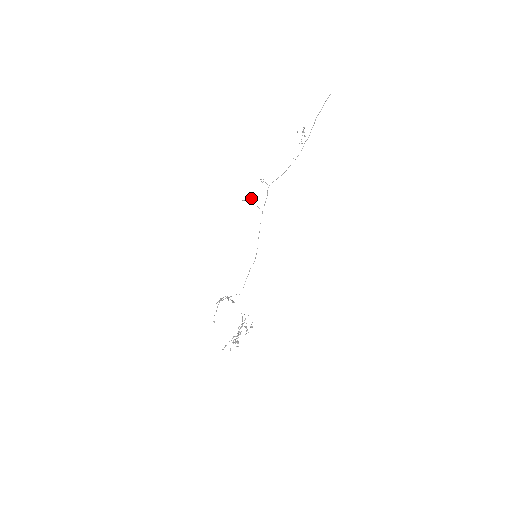
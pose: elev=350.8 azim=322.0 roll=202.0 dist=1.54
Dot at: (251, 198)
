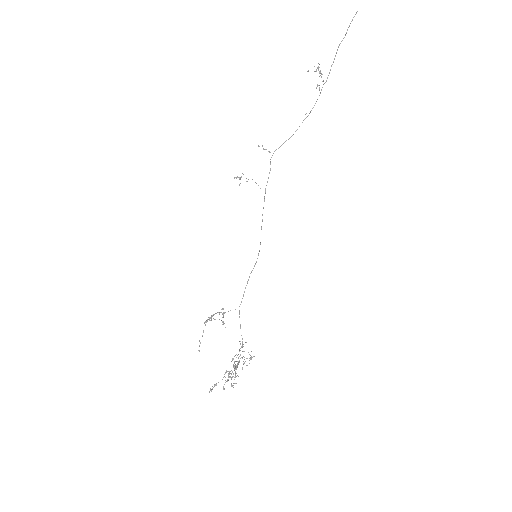
Dot at: (243, 174)
